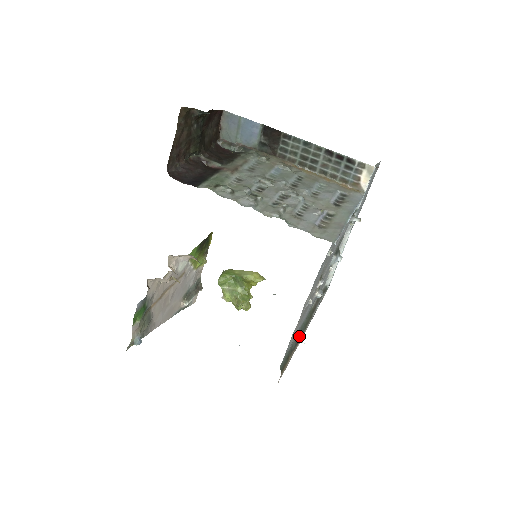
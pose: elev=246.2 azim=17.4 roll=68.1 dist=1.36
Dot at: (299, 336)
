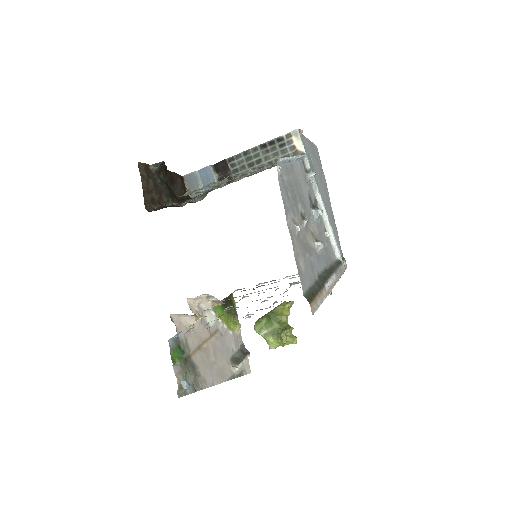
Dot at: (320, 283)
